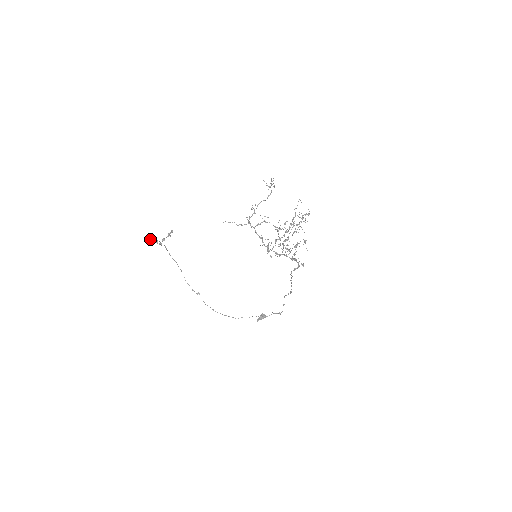
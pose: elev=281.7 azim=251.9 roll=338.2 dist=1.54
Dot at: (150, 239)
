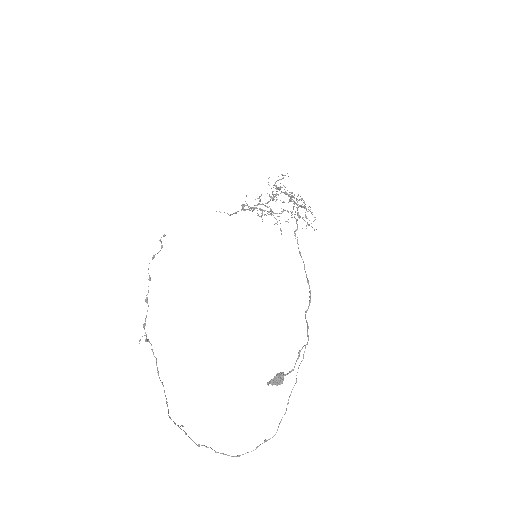
Dot at: occluded
